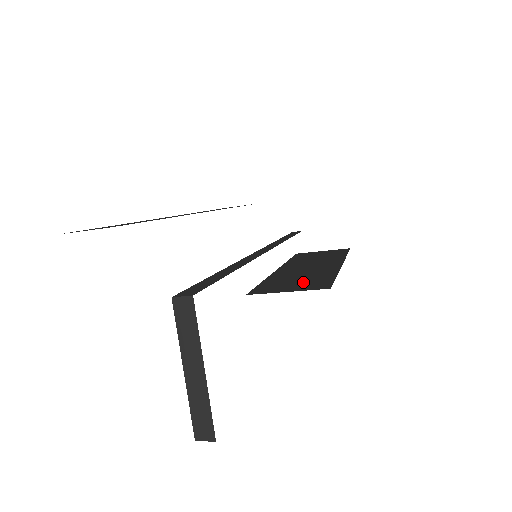
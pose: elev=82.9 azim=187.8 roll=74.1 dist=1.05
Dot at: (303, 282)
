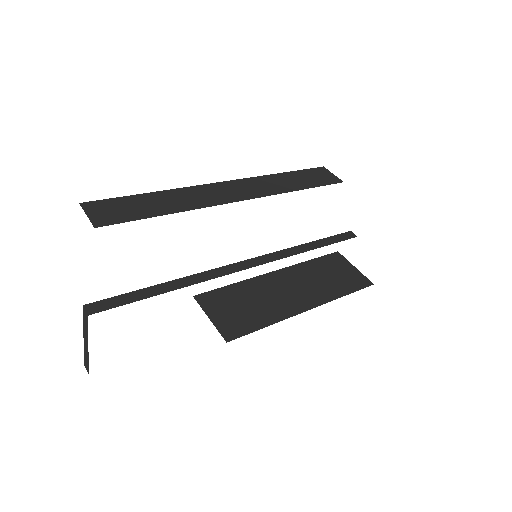
Dot at: (239, 314)
